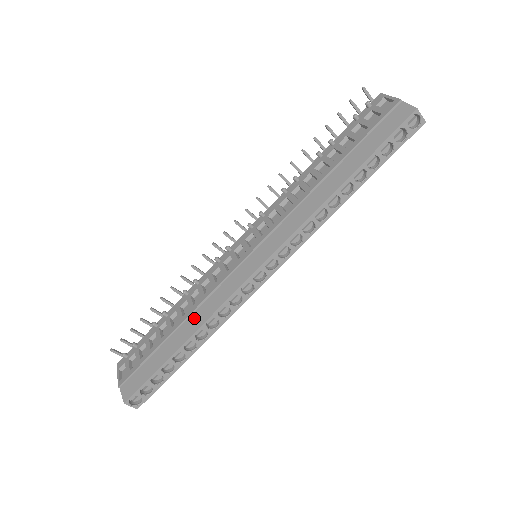
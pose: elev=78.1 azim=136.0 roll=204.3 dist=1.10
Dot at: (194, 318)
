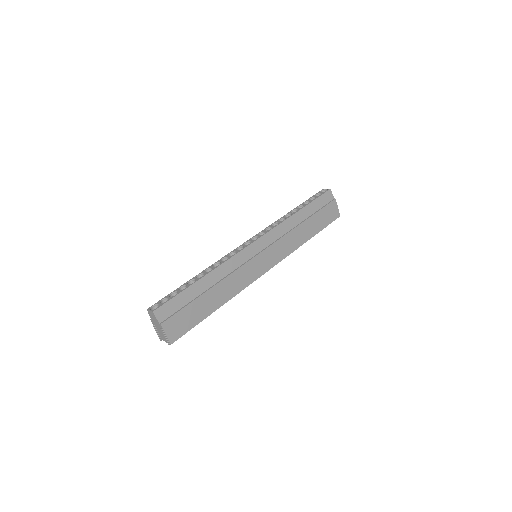
Dot at: occluded
